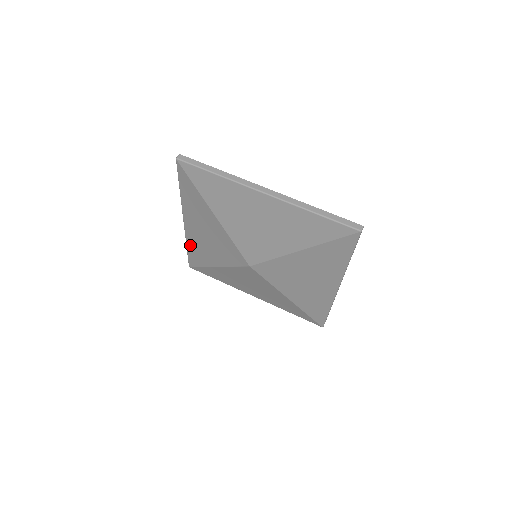
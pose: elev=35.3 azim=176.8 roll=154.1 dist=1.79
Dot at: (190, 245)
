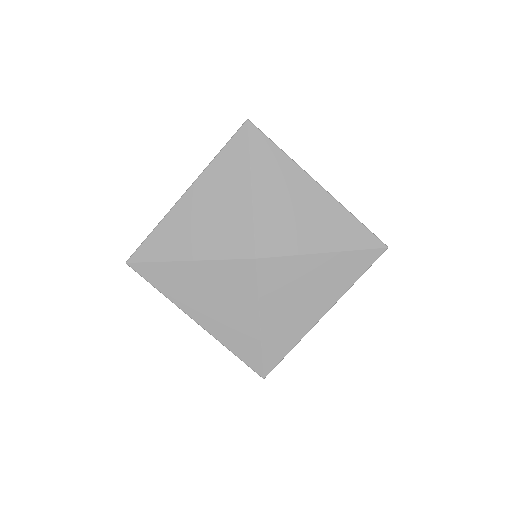
Dot at: (229, 342)
